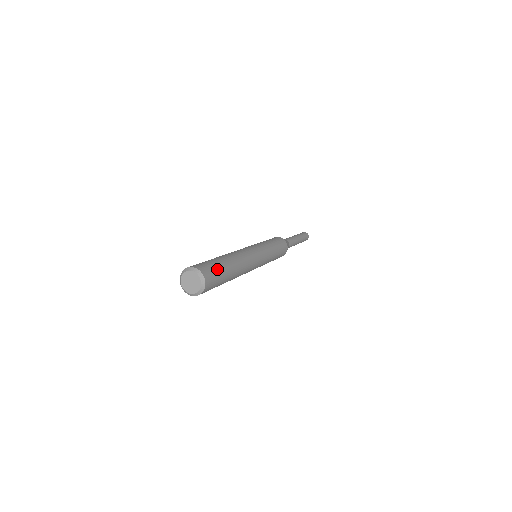
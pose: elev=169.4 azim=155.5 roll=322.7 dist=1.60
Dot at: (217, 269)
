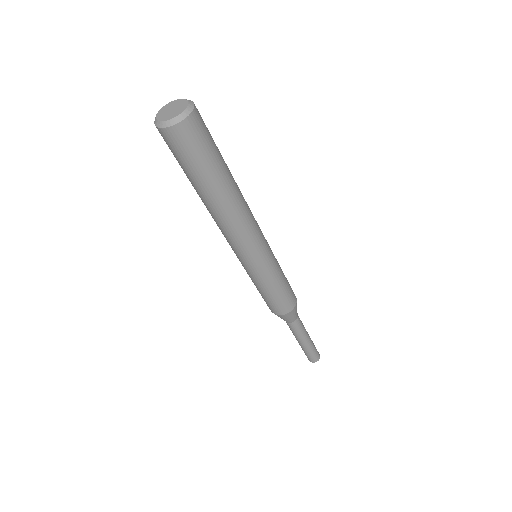
Dot at: (212, 142)
